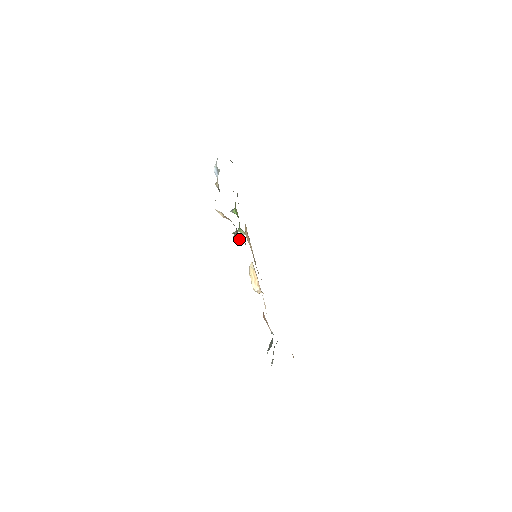
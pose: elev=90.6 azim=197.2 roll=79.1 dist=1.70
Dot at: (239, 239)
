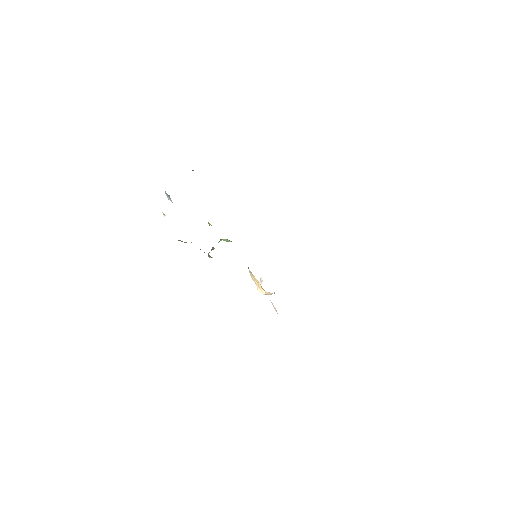
Dot at: (211, 257)
